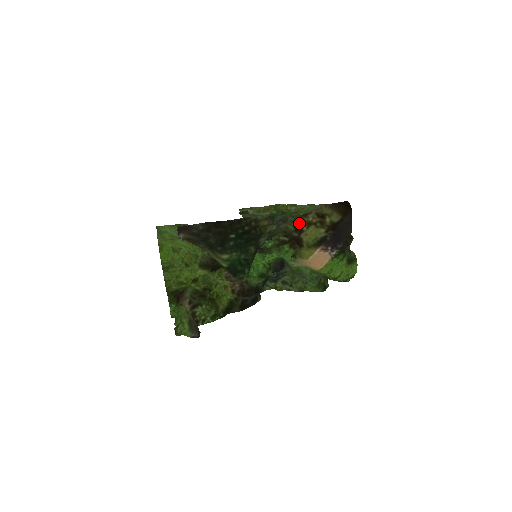
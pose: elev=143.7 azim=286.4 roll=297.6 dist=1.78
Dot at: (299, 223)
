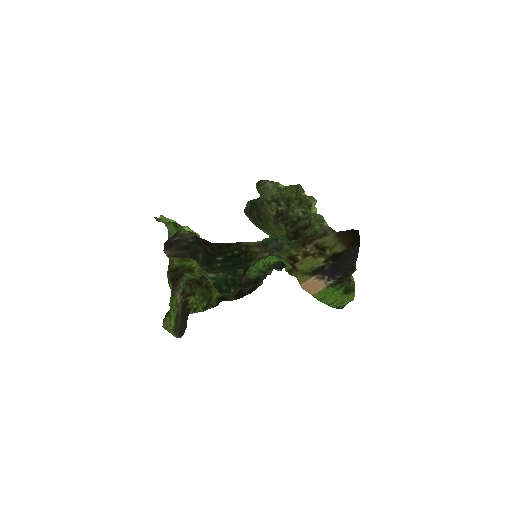
Dot at: (294, 253)
